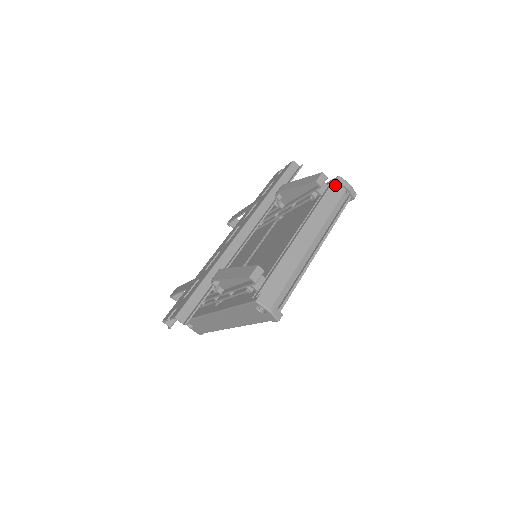
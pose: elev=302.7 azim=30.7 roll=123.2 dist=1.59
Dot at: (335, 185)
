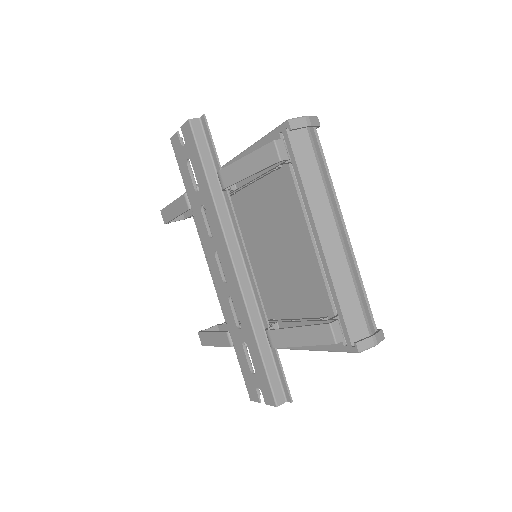
Dot at: (293, 134)
